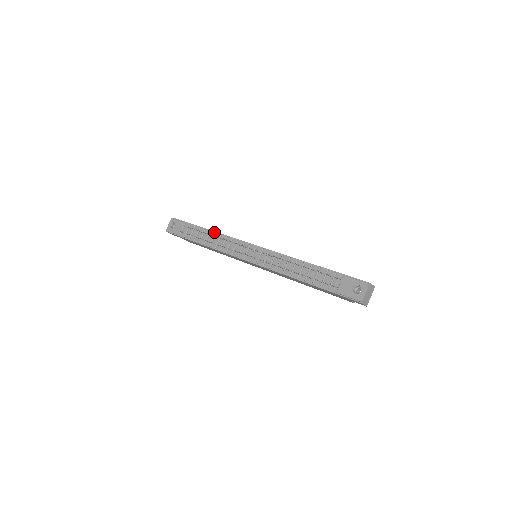
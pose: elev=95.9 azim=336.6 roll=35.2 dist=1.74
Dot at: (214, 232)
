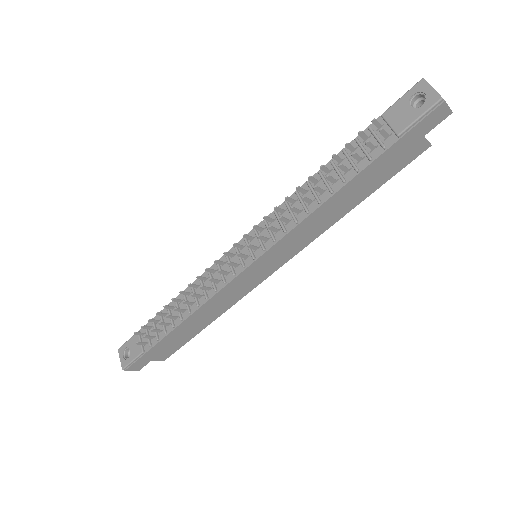
Dot at: (180, 295)
